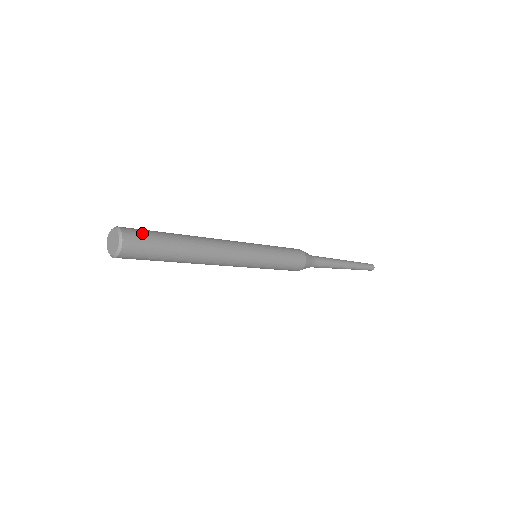
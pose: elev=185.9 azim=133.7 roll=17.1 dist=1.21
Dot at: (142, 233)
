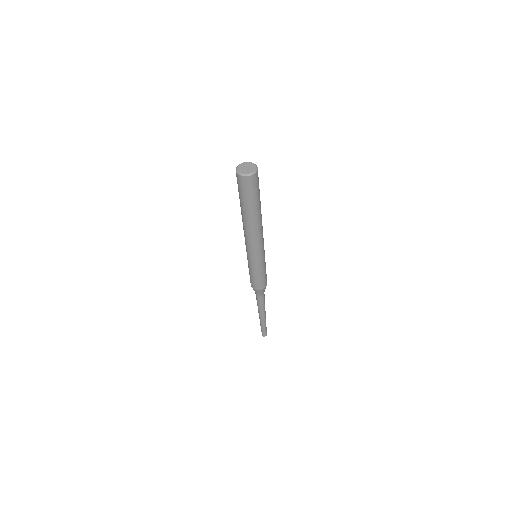
Dot at: occluded
